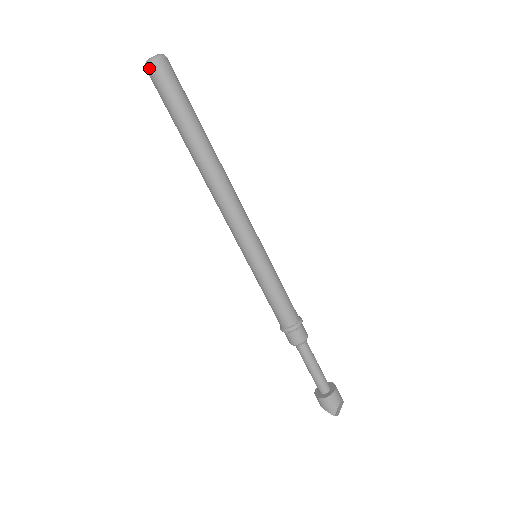
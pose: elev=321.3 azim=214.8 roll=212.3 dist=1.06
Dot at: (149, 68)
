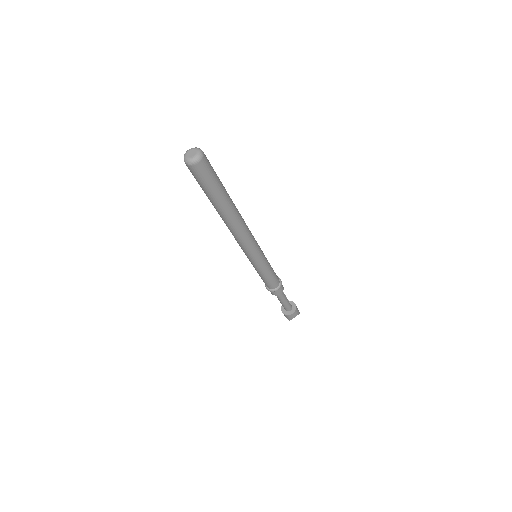
Dot at: (186, 164)
